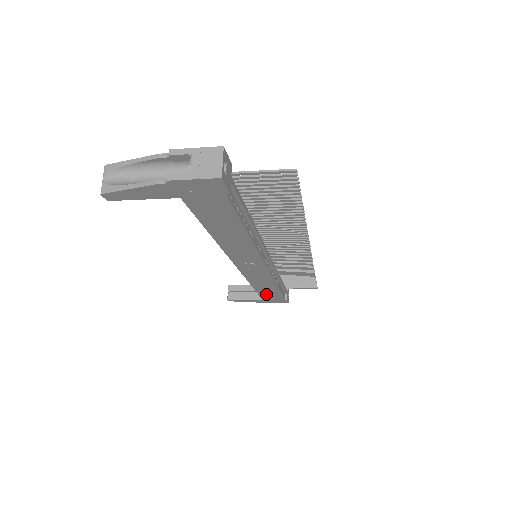
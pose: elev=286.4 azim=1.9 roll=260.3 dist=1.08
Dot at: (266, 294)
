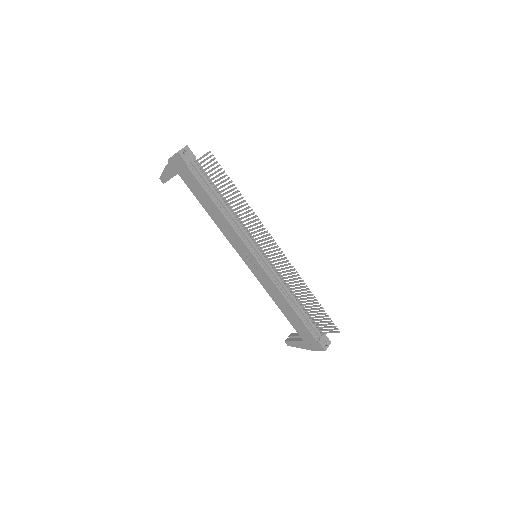
Dot at: (296, 324)
